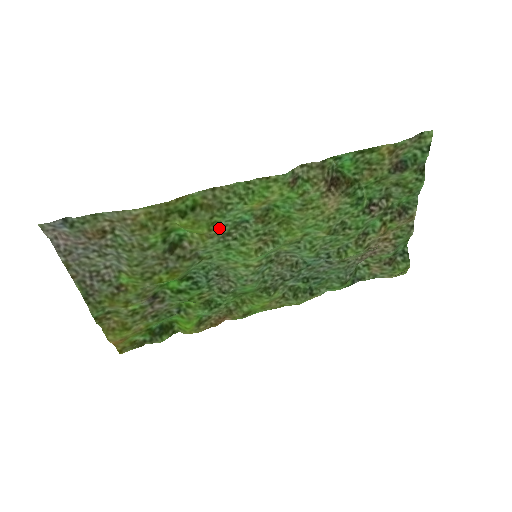
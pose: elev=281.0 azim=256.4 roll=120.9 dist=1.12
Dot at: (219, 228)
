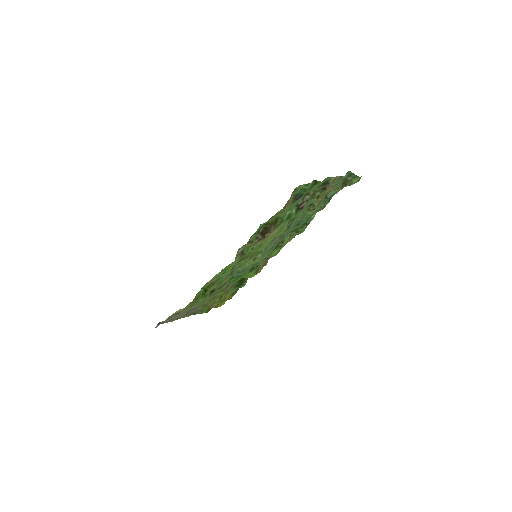
Dot at: (225, 277)
